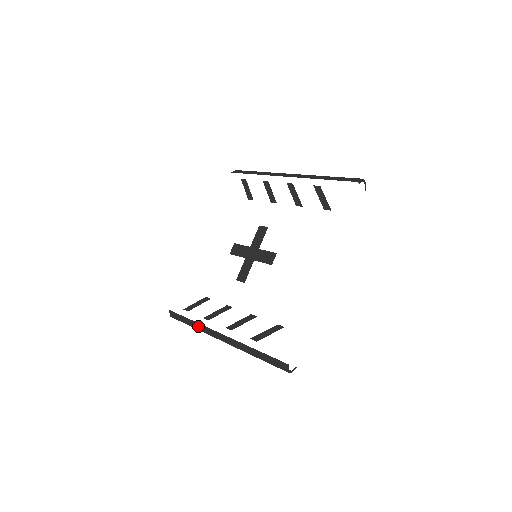
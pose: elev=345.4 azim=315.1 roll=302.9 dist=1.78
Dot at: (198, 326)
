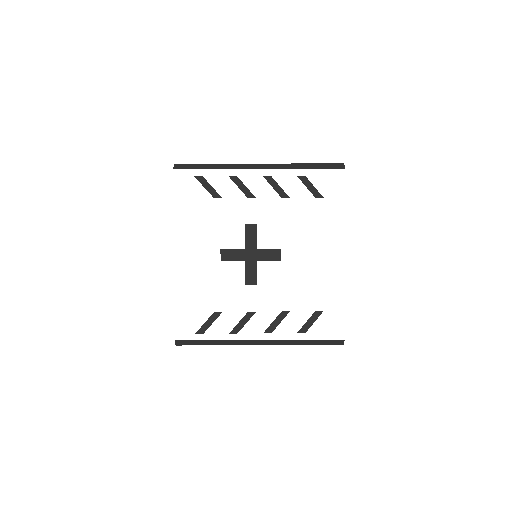
Dot at: (226, 343)
